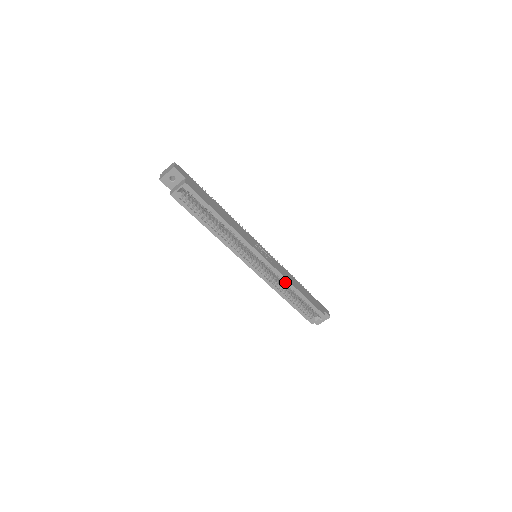
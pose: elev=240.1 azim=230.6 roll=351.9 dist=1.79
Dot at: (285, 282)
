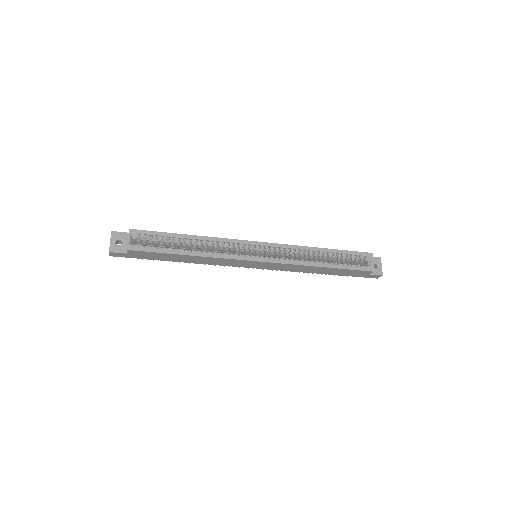
Dot at: (302, 250)
